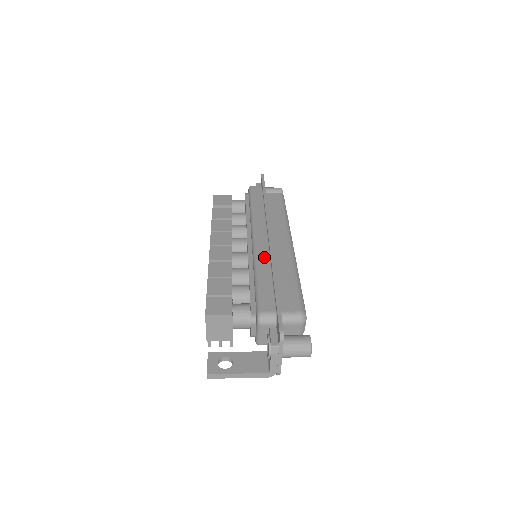
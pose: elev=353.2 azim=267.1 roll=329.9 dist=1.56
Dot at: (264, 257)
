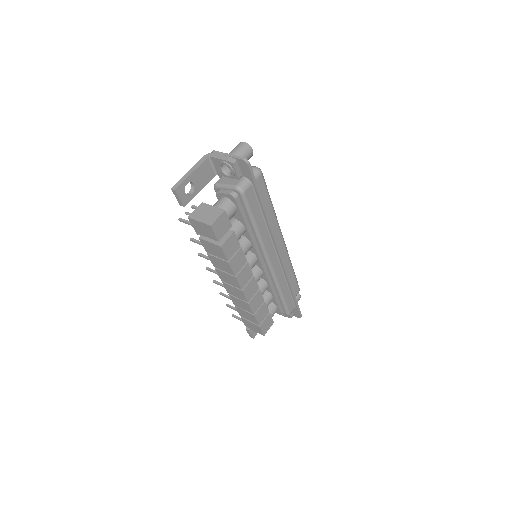
Dot at: (281, 276)
